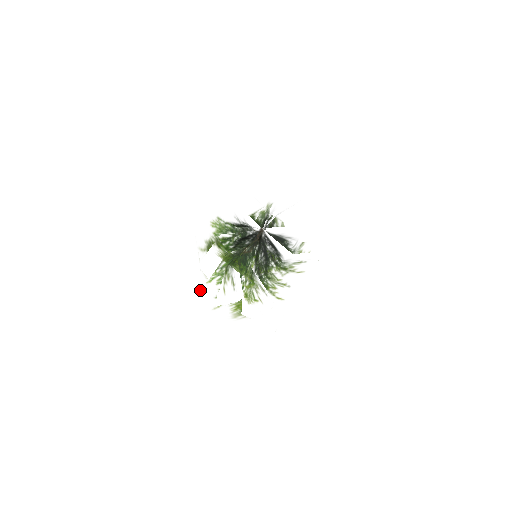
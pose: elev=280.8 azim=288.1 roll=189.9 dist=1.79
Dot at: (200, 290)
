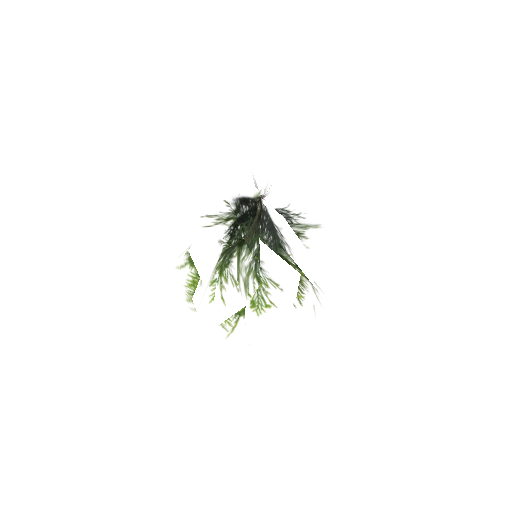
Dot at: occluded
